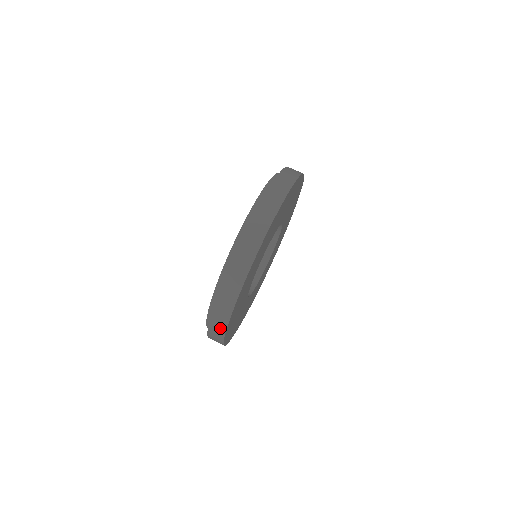
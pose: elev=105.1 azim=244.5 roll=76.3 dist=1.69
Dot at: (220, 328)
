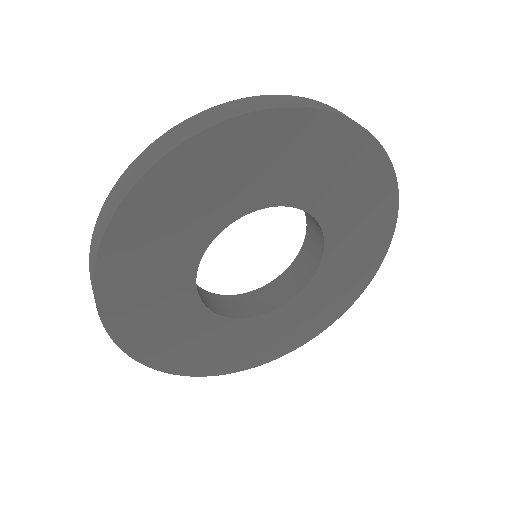
Dot at: (92, 271)
